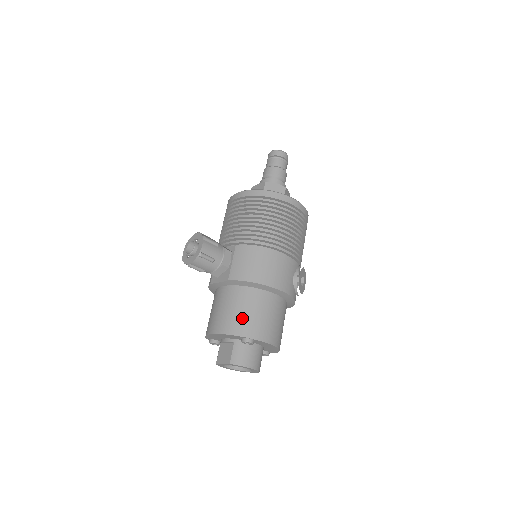
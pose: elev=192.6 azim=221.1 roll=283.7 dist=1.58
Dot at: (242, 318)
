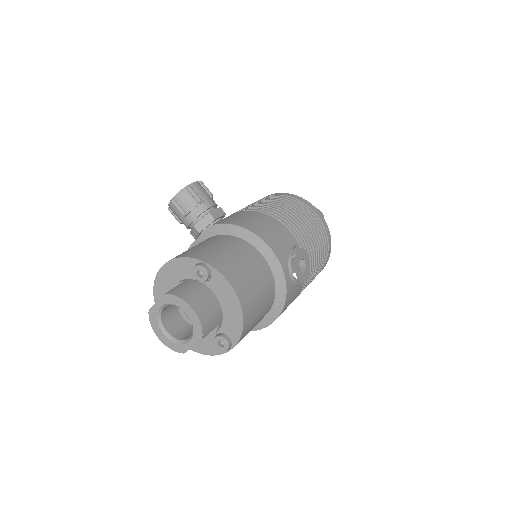
Dot at: (206, 249)
